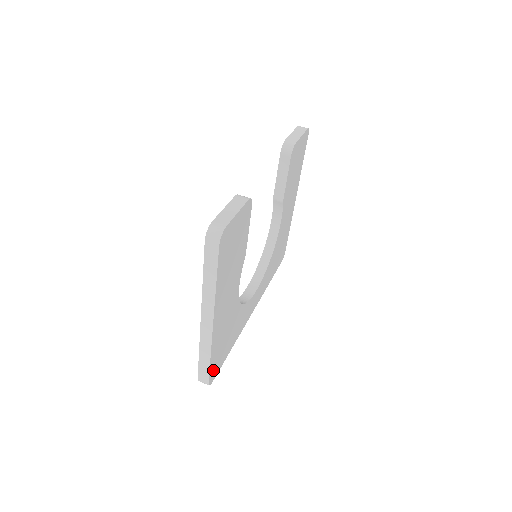
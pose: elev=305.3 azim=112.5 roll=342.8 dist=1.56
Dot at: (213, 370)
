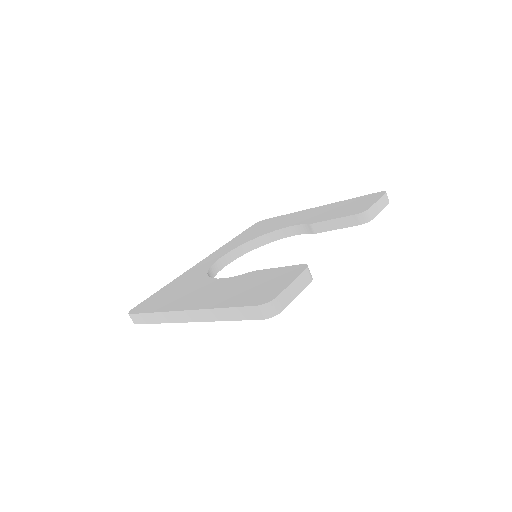
Dot at: occluded
